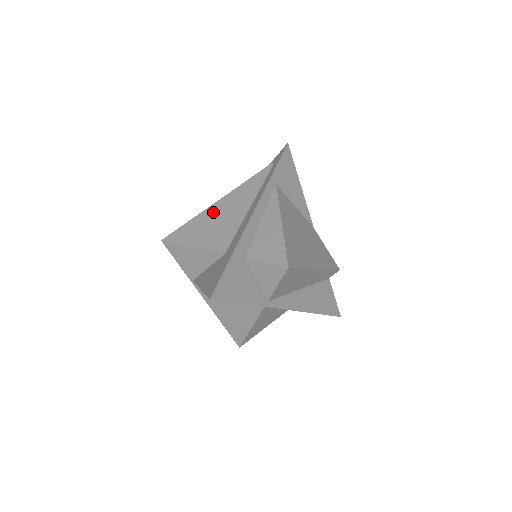
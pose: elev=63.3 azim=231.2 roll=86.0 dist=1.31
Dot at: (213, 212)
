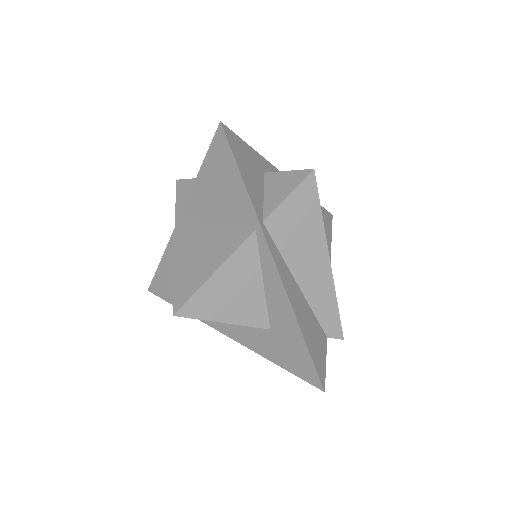
Dot at: occluded
